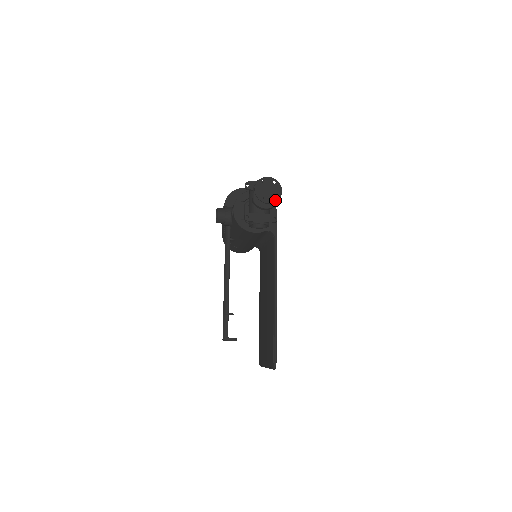
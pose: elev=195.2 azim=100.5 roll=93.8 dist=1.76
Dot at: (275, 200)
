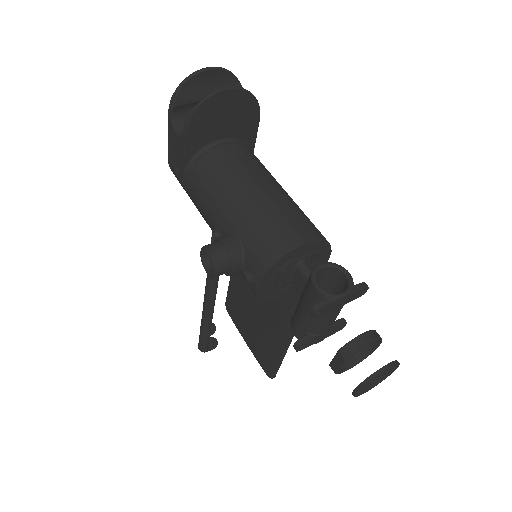
Dot at: occluded
